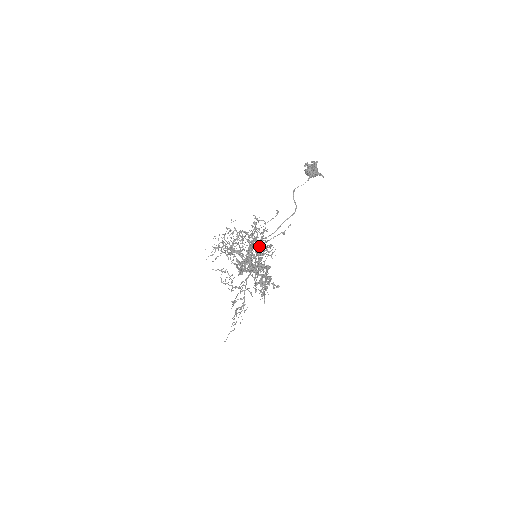
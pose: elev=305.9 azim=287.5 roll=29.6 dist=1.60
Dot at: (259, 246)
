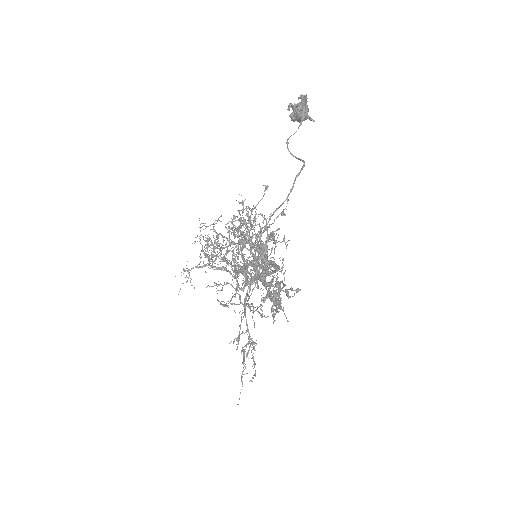
Dot at: occluded
